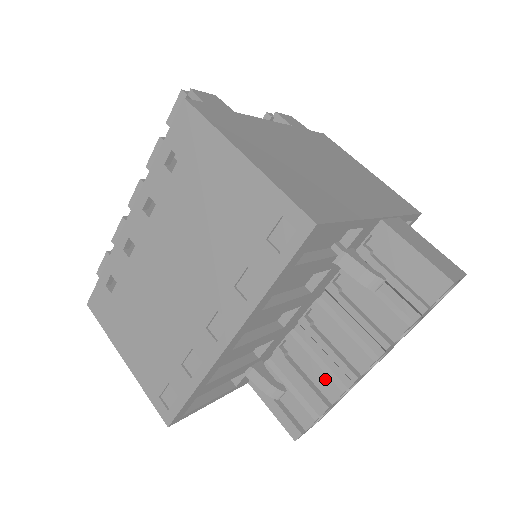
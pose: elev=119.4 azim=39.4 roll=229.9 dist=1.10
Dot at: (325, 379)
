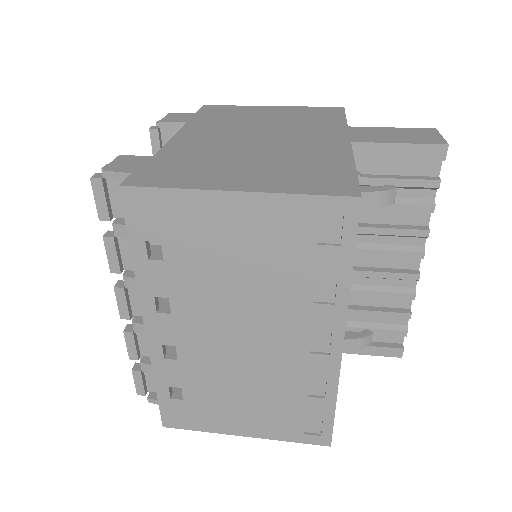
Dot at: (393, 297)
